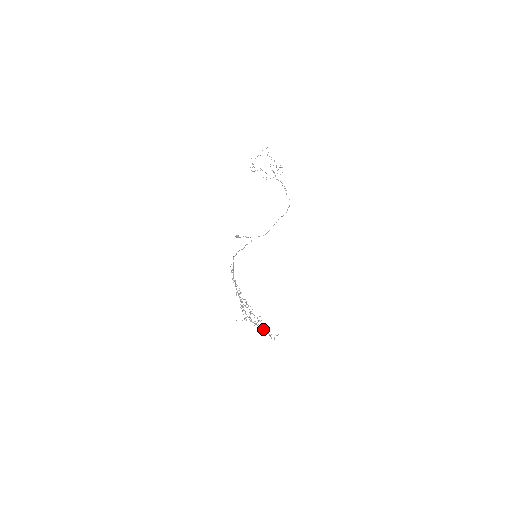
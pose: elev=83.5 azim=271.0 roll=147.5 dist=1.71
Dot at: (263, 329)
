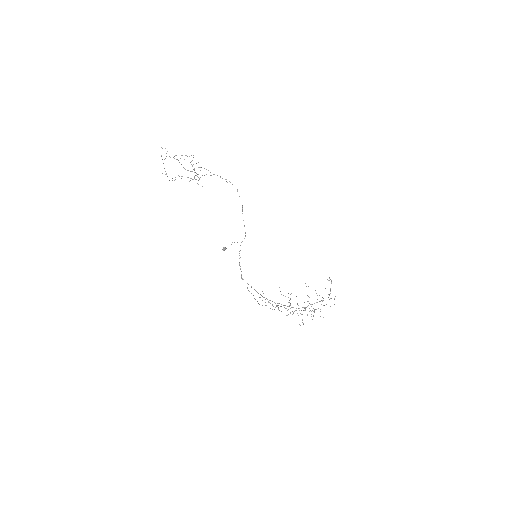
Dot at: occluded
